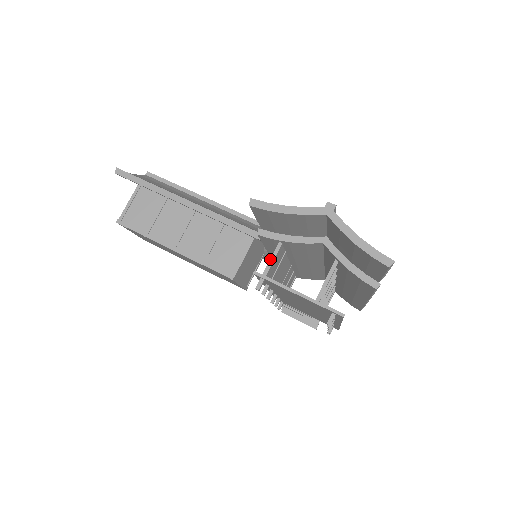
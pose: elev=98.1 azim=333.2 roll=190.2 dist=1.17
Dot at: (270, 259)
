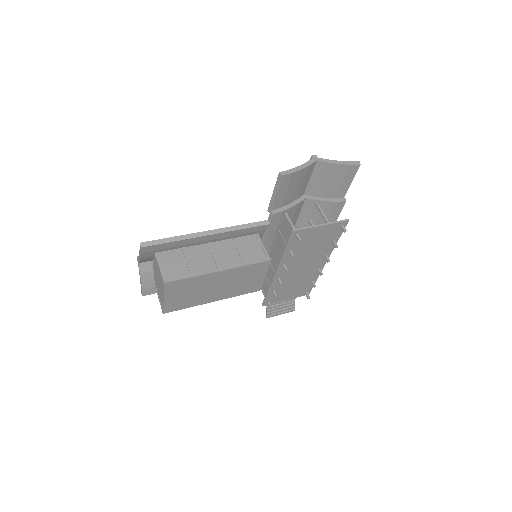
Dot at: (290, 223)
